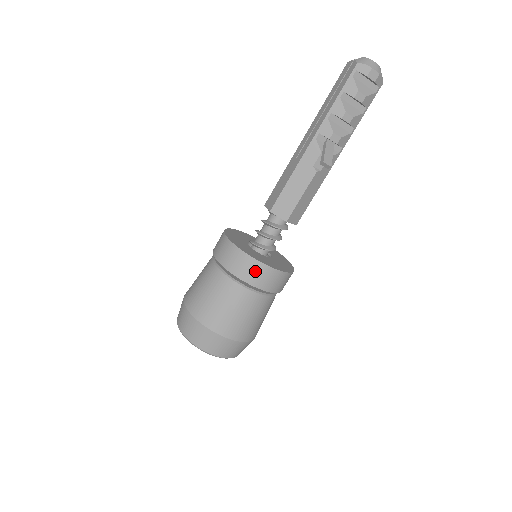
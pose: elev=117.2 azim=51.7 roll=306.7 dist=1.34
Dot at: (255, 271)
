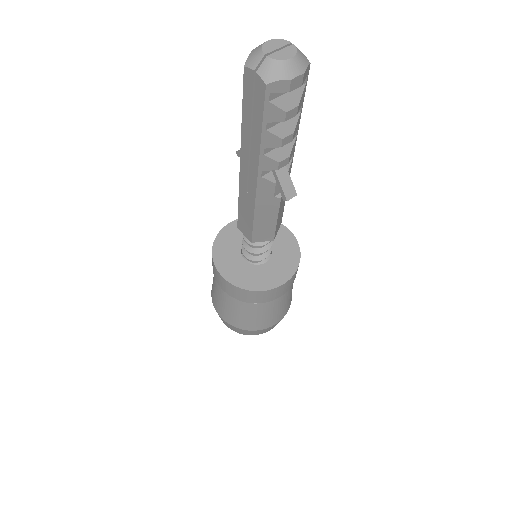
Dot at: (273, 294)
